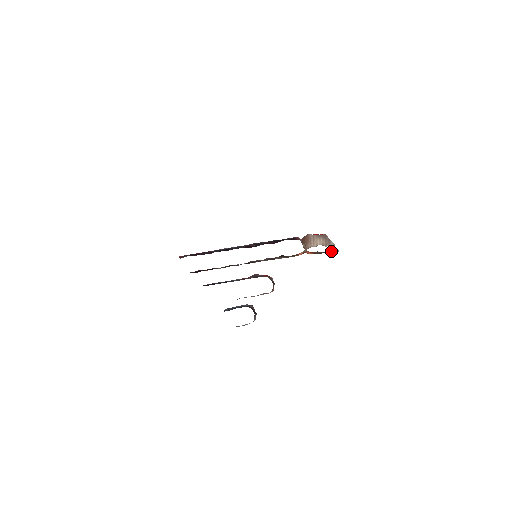
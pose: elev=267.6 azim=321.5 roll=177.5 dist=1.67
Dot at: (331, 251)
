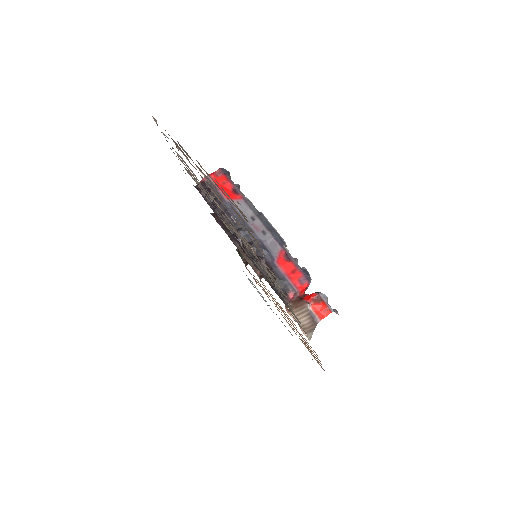
Dot at: occluded
